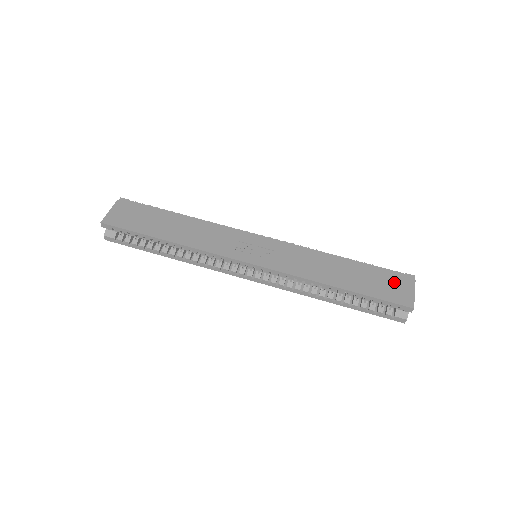
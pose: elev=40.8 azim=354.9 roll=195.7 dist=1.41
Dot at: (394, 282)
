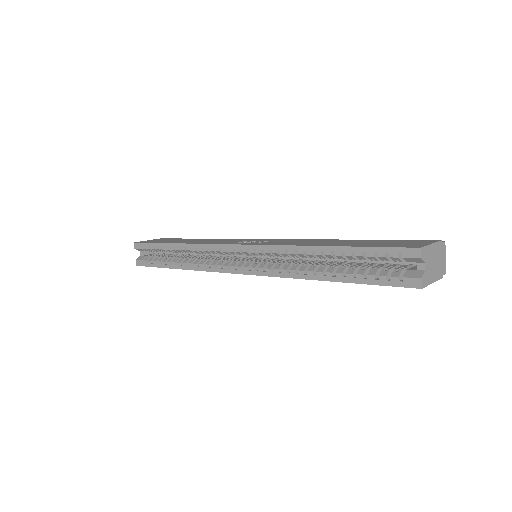
Dot at: (405, 242)
